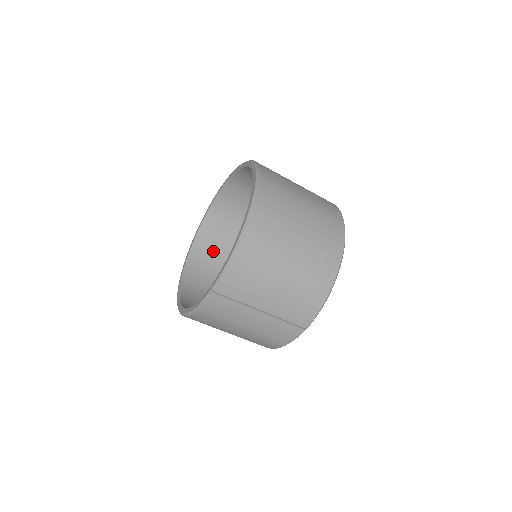
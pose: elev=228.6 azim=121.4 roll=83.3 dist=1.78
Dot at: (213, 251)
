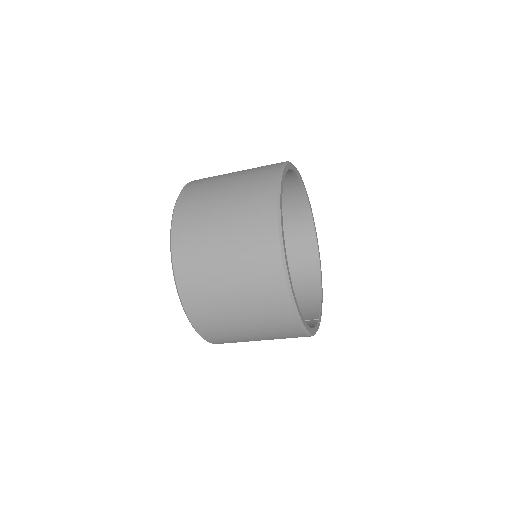
Dot at: occluded
